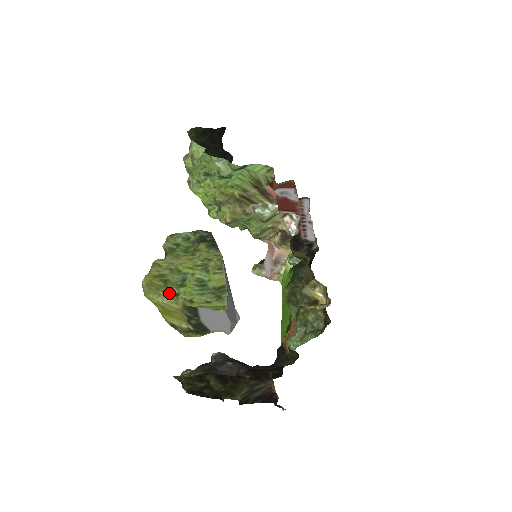
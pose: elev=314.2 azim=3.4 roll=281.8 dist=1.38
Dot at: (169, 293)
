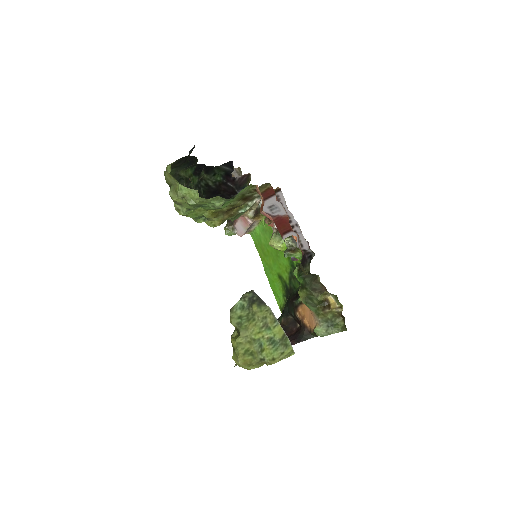
Dot at: (259, 362)
